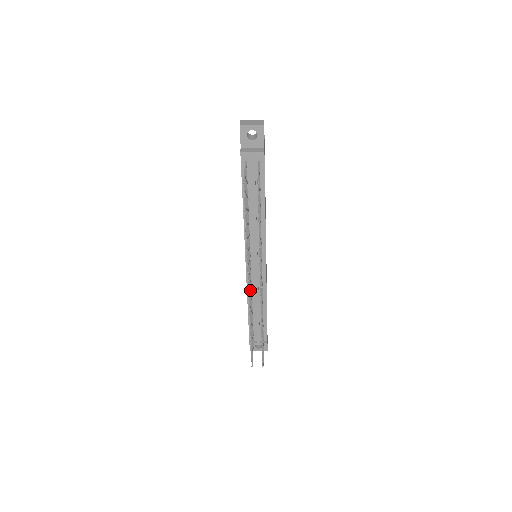
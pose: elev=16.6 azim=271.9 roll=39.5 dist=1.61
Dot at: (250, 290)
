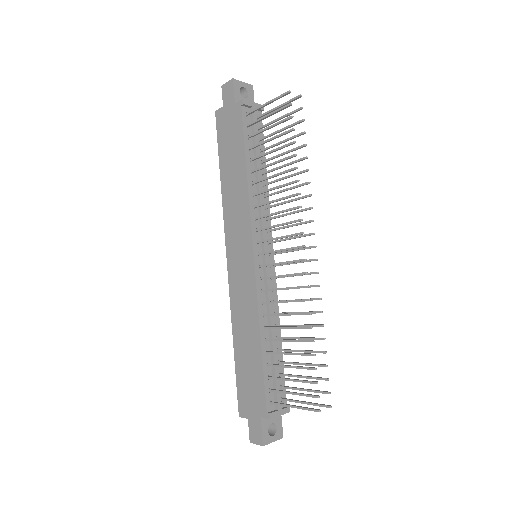
Dot at: (287, 274)
